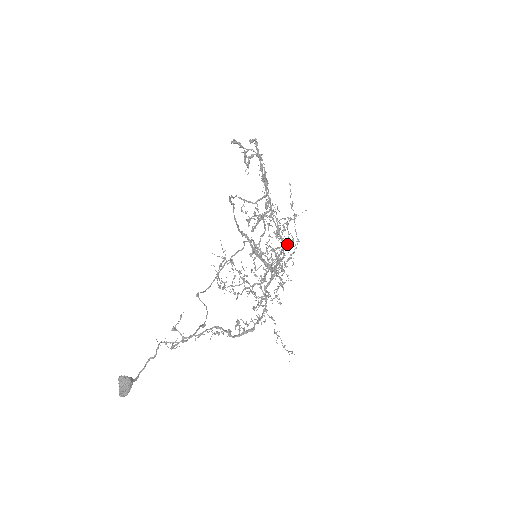
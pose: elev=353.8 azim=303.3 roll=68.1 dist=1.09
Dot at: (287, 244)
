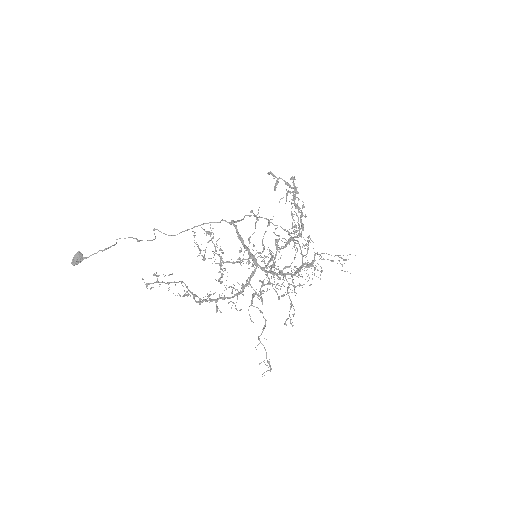
Dot at: occluded
